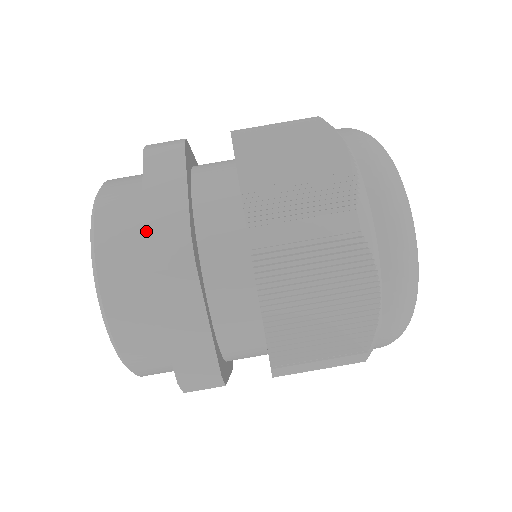
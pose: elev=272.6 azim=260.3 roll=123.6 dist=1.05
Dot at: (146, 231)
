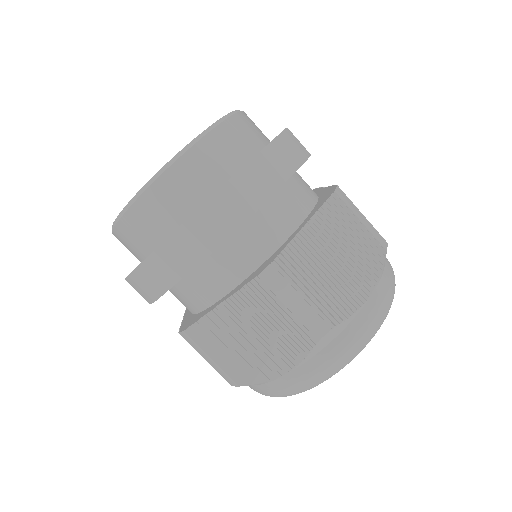
Dot at: (136, 273)
